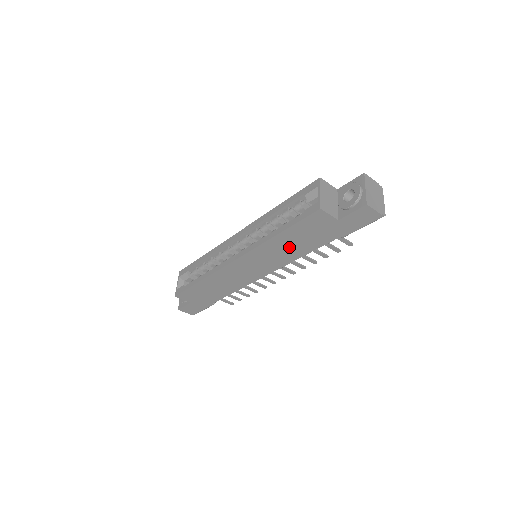
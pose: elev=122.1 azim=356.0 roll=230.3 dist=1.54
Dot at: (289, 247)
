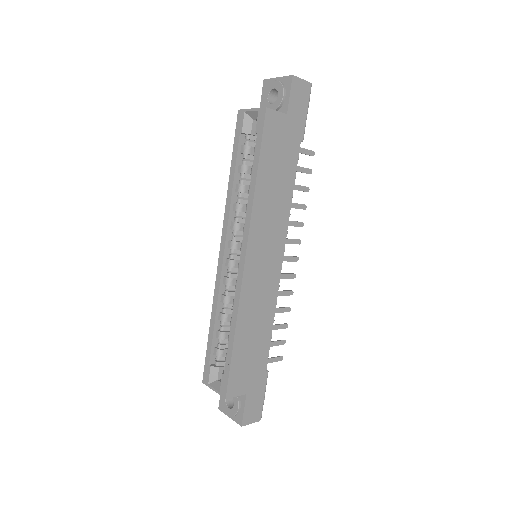
Dot at: (275, 191)
